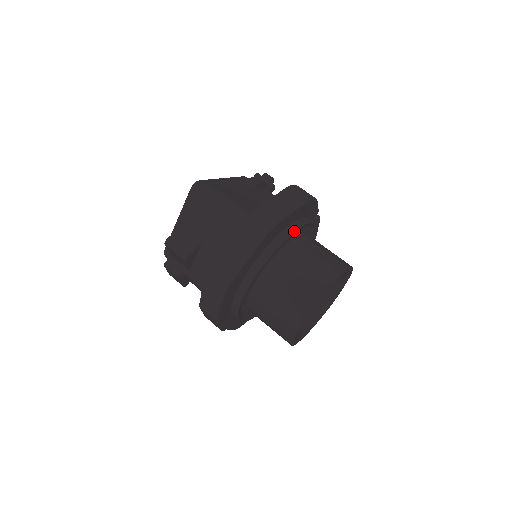
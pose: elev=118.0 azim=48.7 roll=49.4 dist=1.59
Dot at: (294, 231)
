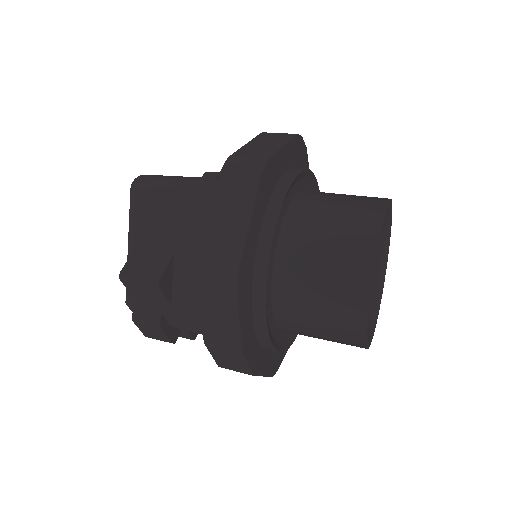
Dot at: (295, 175)
